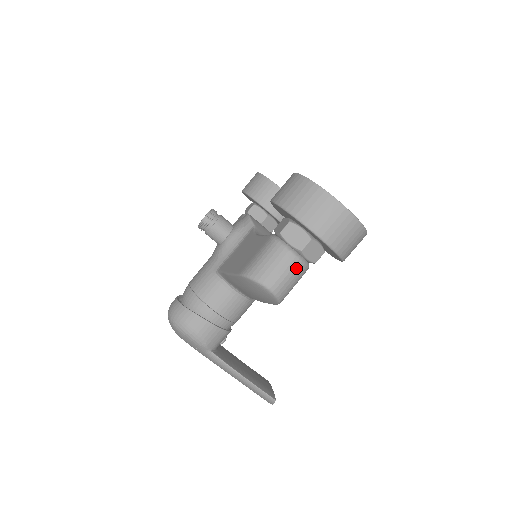
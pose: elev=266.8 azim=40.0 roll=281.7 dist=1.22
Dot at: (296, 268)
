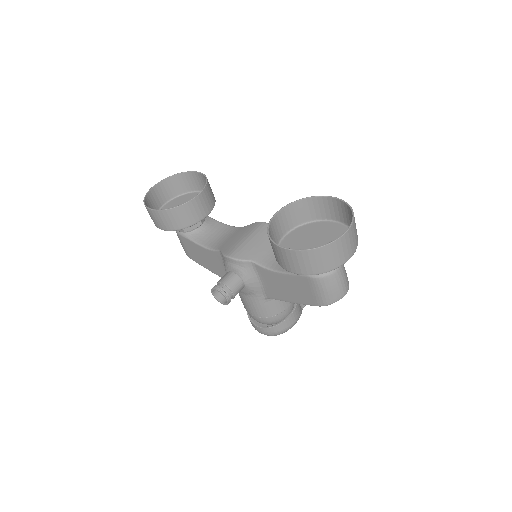
Dot at: (343, 269)
